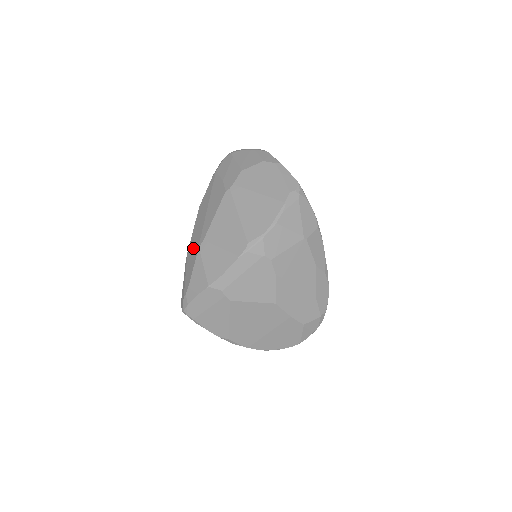
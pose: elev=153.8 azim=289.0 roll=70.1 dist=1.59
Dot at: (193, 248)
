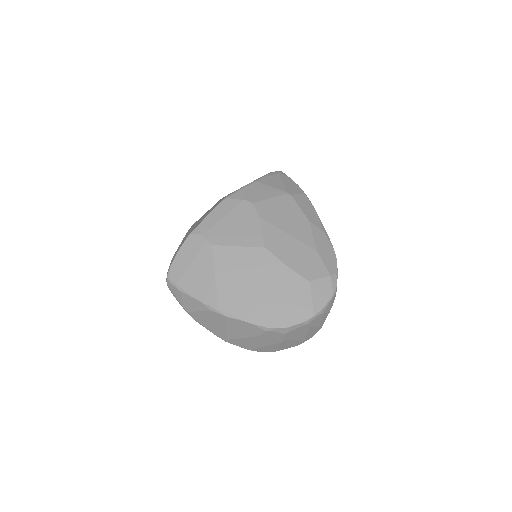
Dot at: occluded
